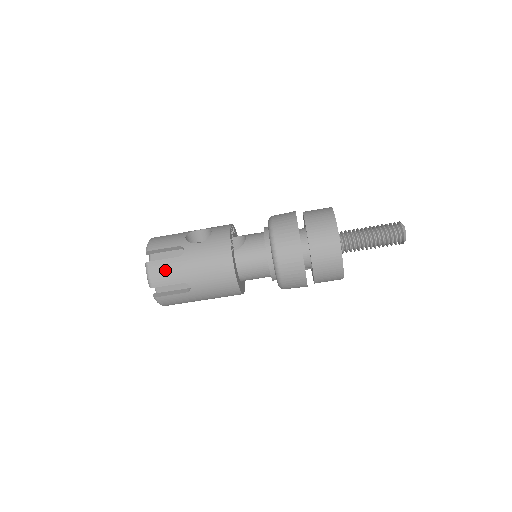
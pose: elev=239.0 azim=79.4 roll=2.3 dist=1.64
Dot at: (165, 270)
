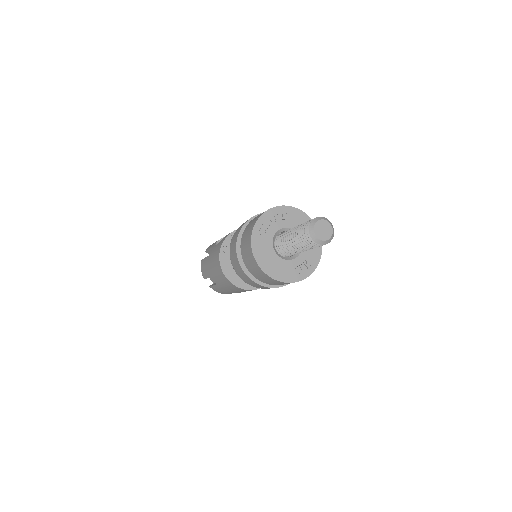
Dot at: (204, 266)
